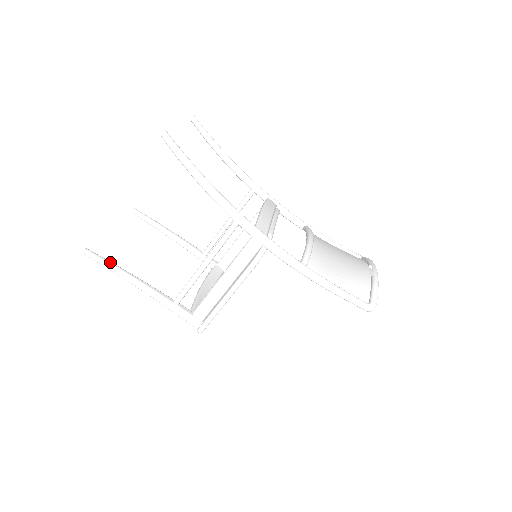
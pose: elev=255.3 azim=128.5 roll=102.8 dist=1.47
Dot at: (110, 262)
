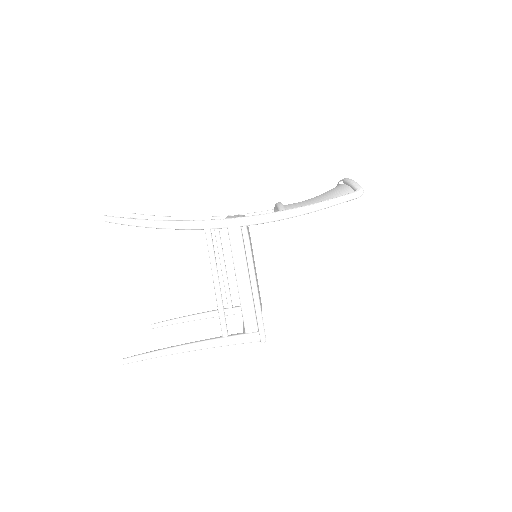
Dot at: (150, 352)
